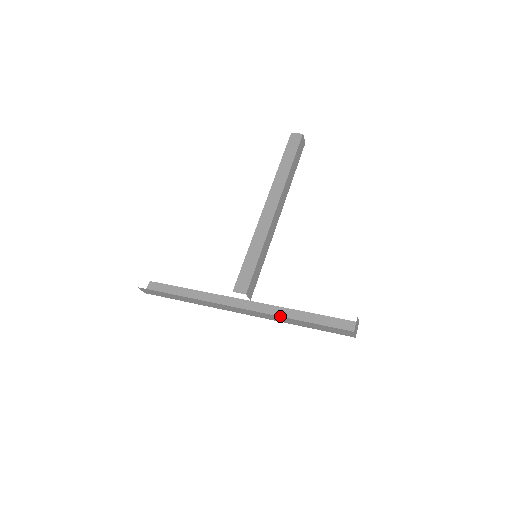
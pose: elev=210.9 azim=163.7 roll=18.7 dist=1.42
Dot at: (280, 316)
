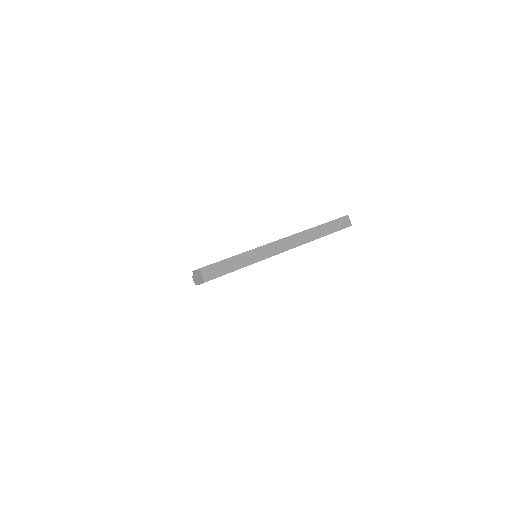
Dot at: occluded
